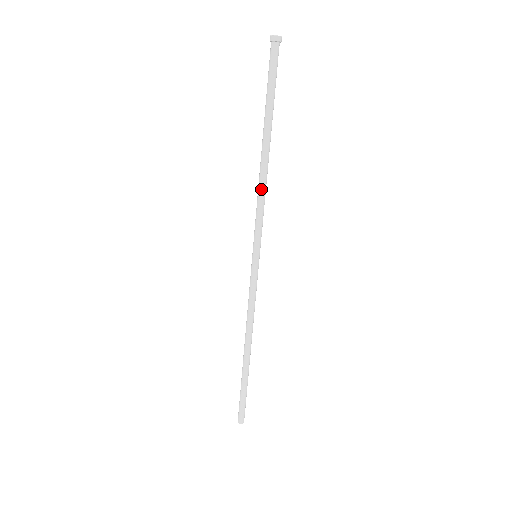
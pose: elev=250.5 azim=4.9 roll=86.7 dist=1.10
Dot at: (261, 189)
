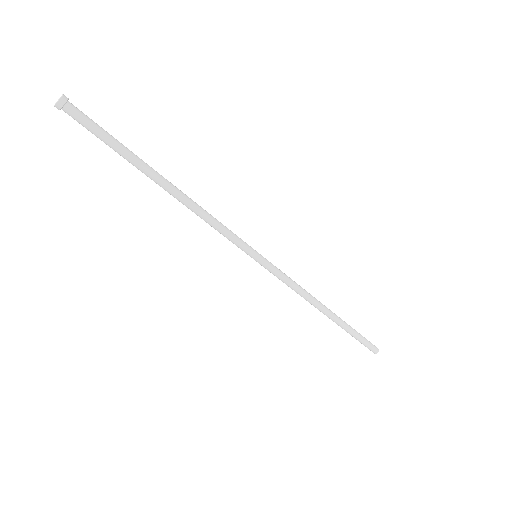
Dot at: (200, 215)
